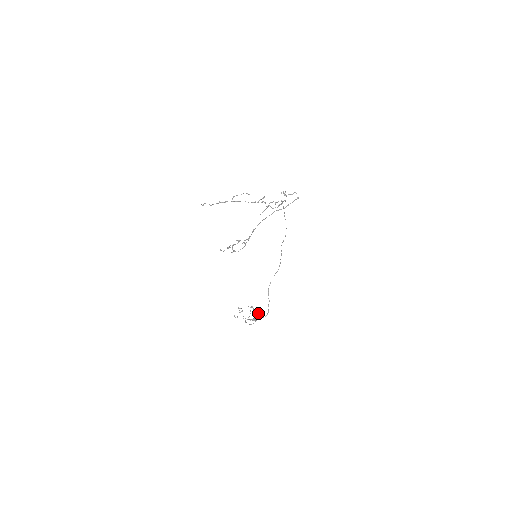
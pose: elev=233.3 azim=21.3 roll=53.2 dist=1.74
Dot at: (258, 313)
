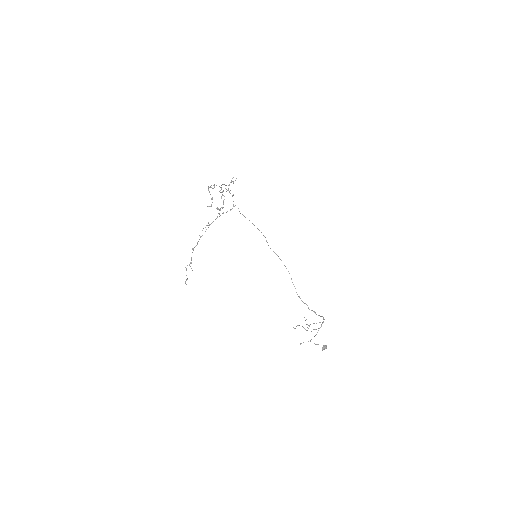
Dot at: occluded
